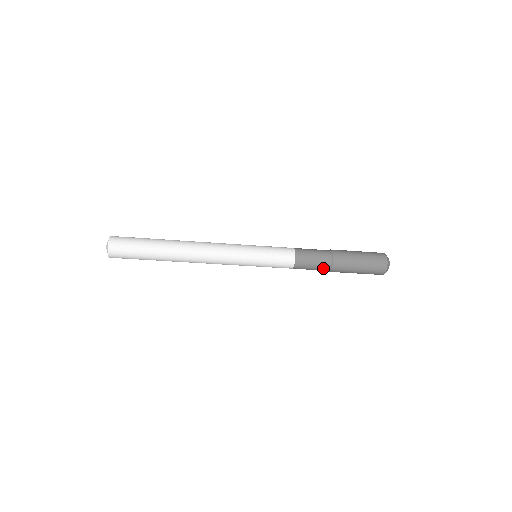
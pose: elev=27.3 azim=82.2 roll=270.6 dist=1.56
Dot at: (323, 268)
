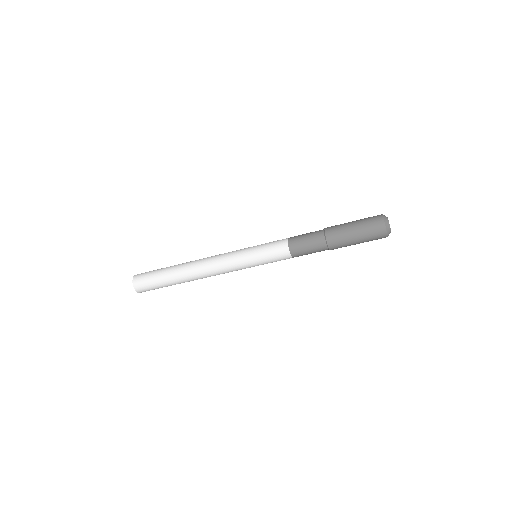
Dot at: (319, 245)
